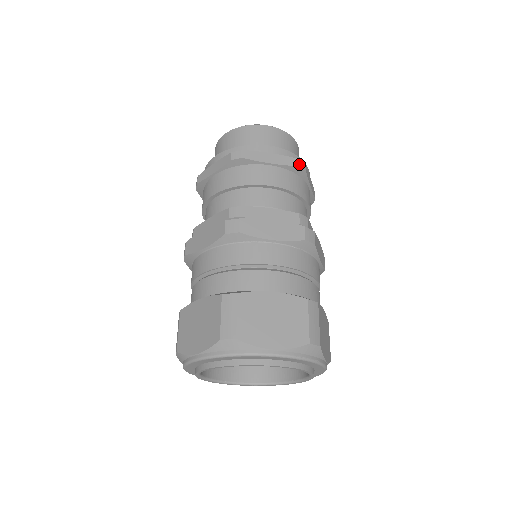
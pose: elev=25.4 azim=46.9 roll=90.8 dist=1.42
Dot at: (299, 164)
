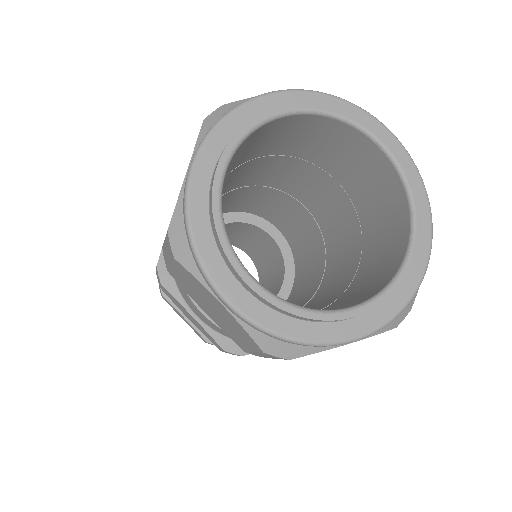
Dot at: occluded
